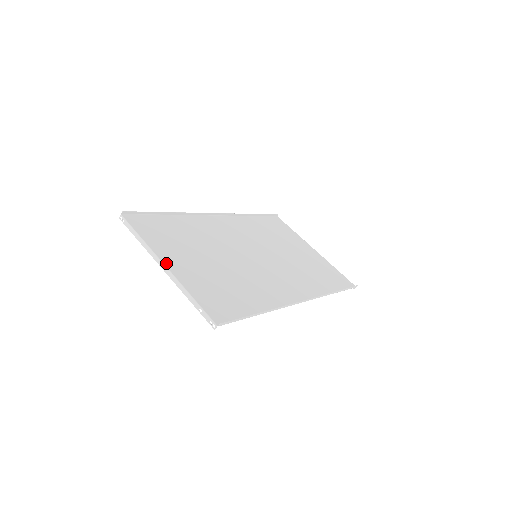
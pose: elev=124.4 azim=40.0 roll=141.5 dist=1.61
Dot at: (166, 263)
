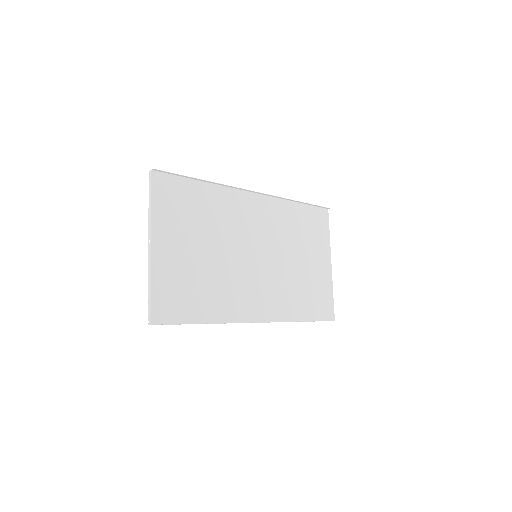
Dot at: (154, 242)
